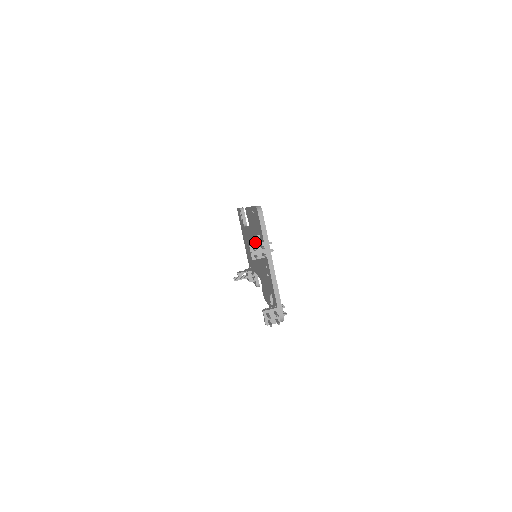
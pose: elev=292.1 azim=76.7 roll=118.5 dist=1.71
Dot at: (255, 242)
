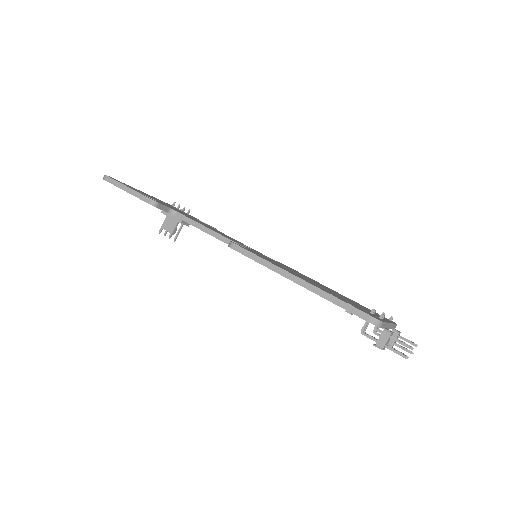
Dot at: occluded
